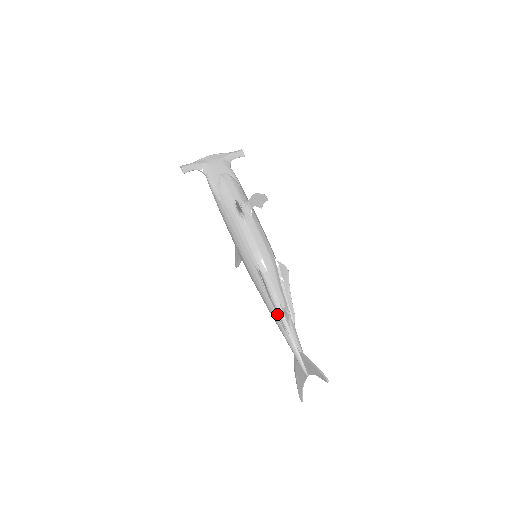
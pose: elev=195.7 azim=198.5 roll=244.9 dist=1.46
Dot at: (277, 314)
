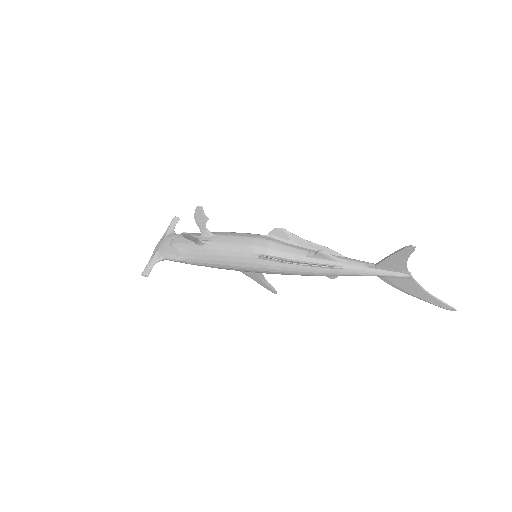
Dot at: (315, 265)
